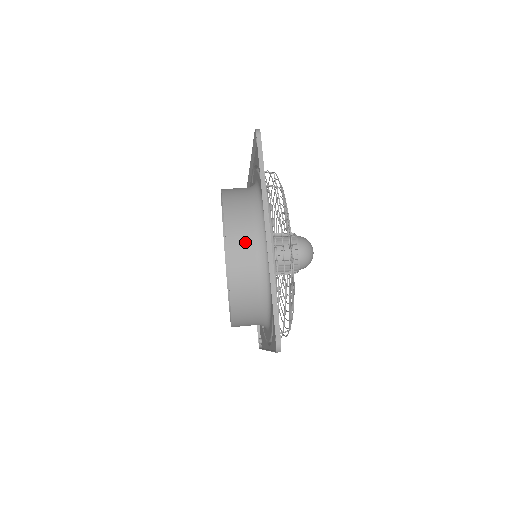
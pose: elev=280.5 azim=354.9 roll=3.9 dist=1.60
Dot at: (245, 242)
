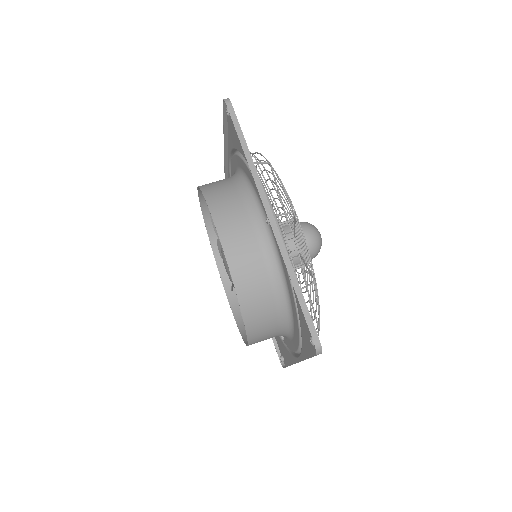
Dot at: (242, 233)
